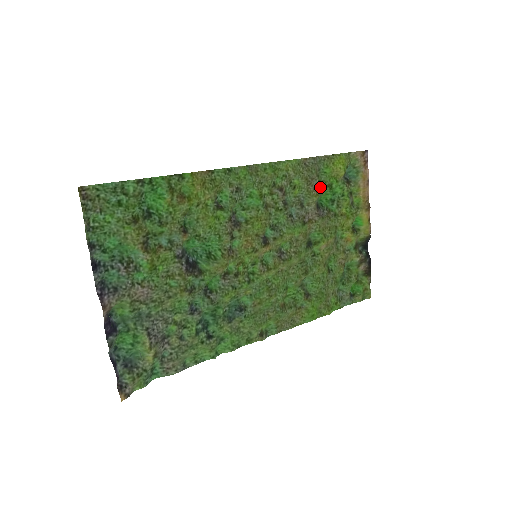
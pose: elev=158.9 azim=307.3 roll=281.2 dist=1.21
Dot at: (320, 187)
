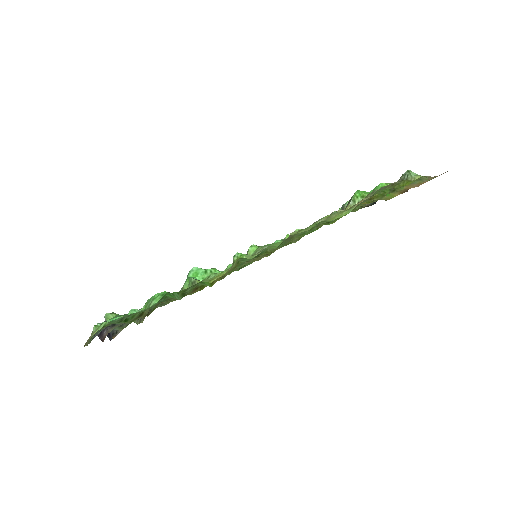
Dot at: occluded
